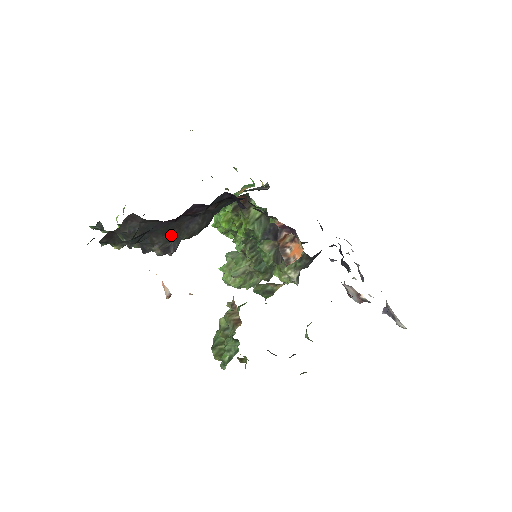
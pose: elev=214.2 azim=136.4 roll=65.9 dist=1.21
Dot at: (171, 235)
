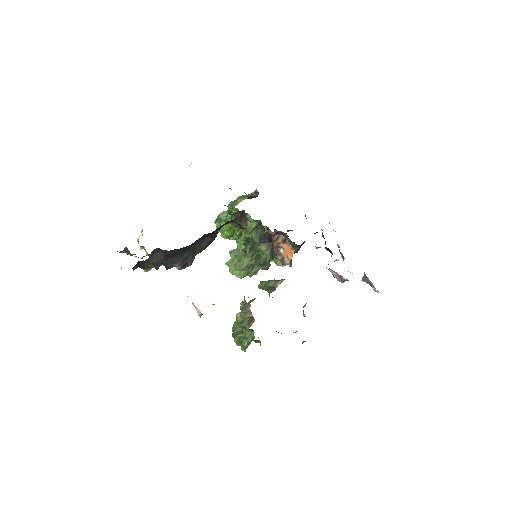
Dot at: (188, 254)
